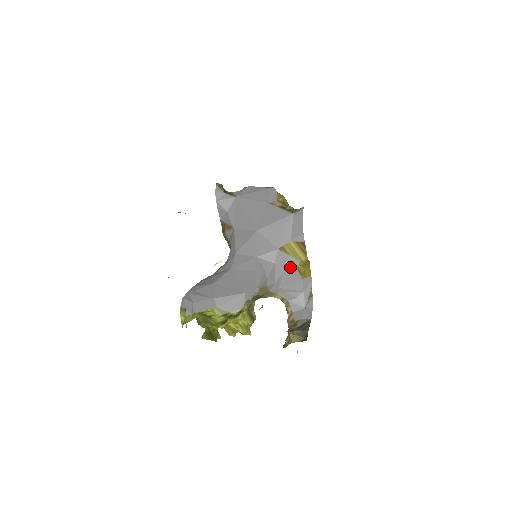
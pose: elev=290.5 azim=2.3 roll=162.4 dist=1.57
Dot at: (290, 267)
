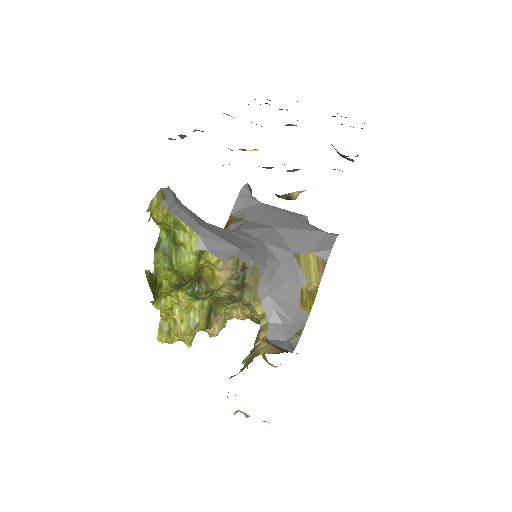
Dot at: (294, 281)
